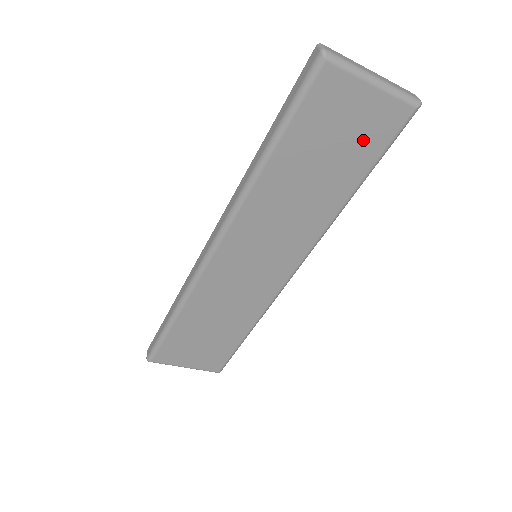
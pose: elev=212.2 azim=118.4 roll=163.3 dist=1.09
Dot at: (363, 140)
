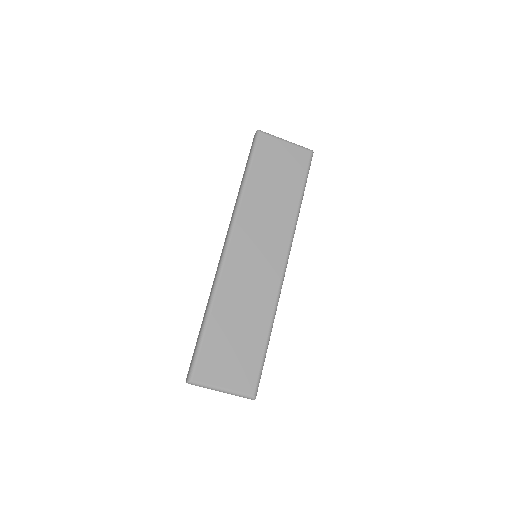
Dot at: (292, 169)
